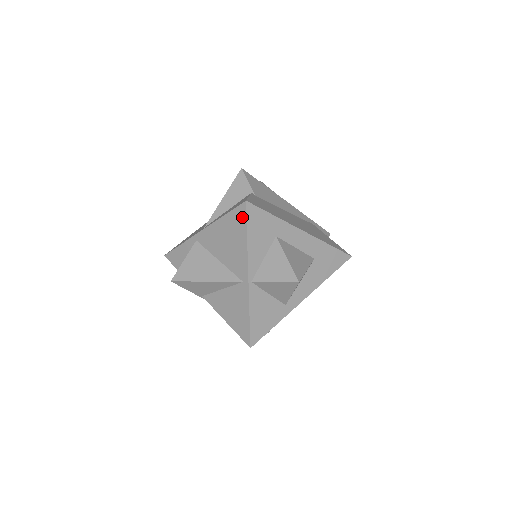
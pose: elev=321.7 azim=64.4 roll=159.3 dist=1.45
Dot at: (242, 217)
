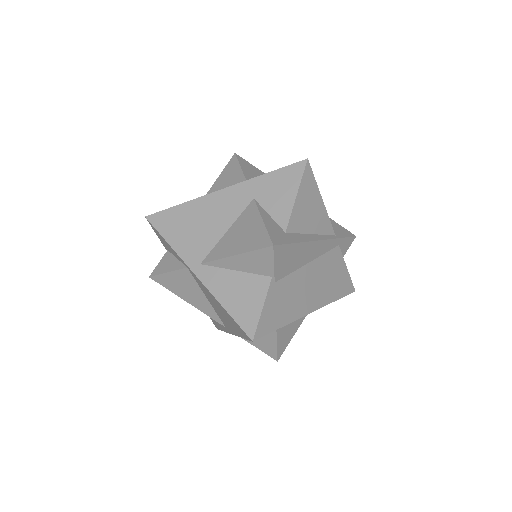
Dot at: (243, 334)
